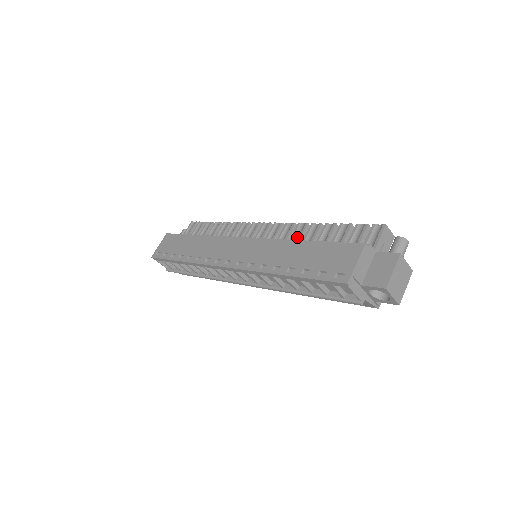
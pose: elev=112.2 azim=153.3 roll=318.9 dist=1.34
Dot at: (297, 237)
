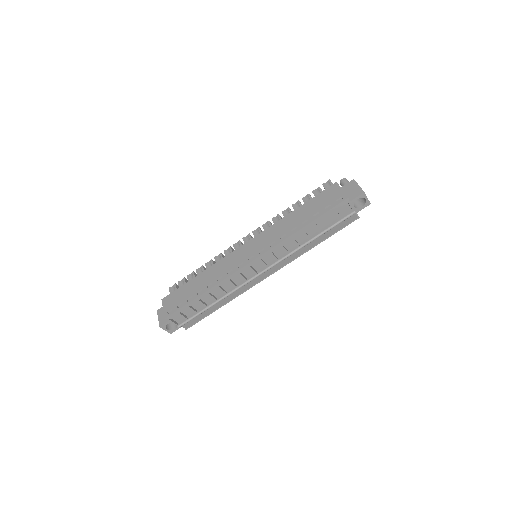
Dot at: occluded
